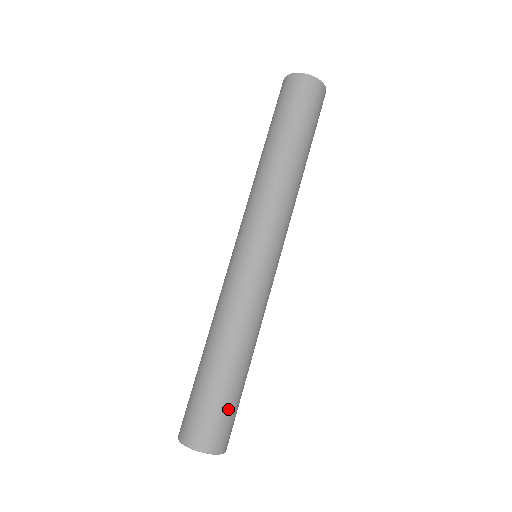
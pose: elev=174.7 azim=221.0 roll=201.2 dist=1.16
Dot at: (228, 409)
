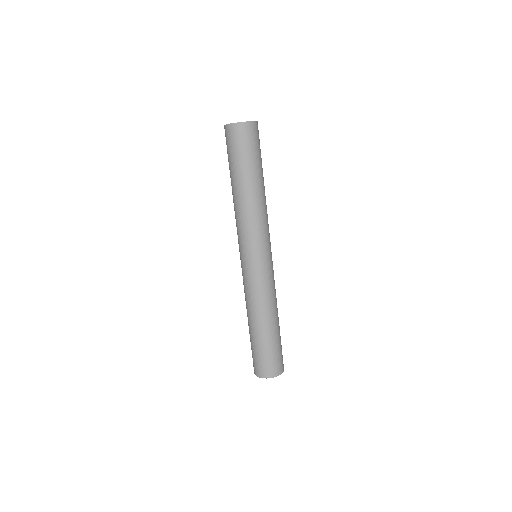
Dot at: (279, 349)
